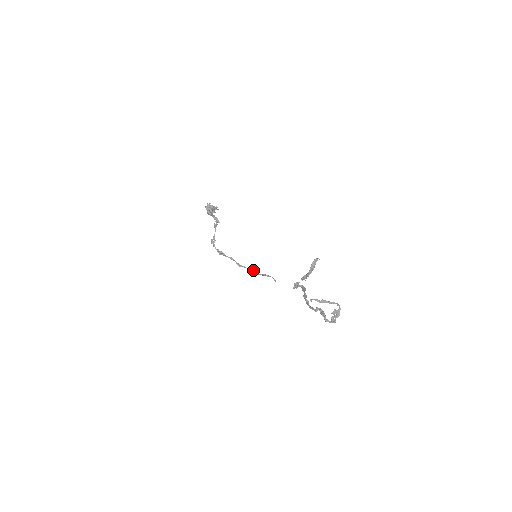
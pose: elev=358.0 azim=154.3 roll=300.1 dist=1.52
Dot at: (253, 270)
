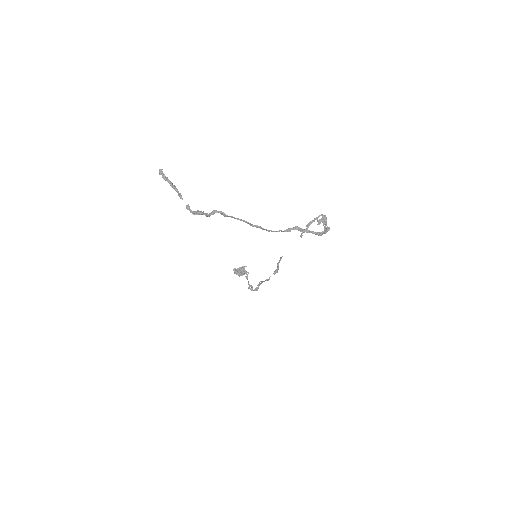
Dot at: (275, 272)
